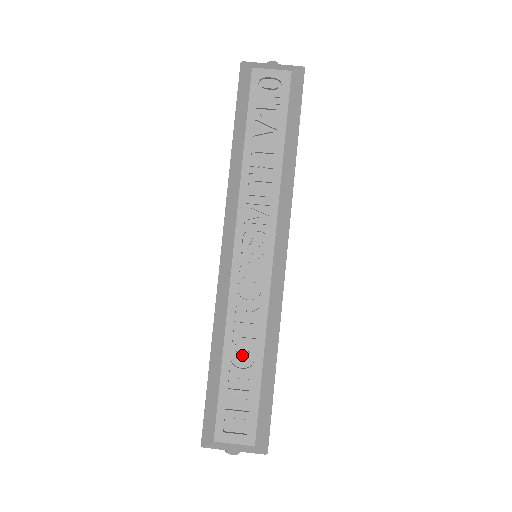
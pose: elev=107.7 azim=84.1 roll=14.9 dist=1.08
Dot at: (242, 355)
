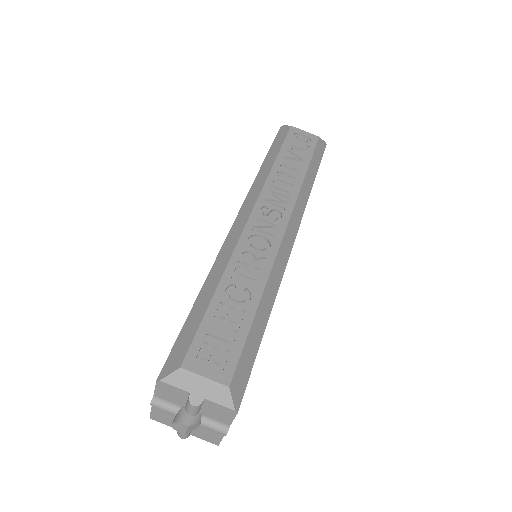
Dot at: (238, 293)
